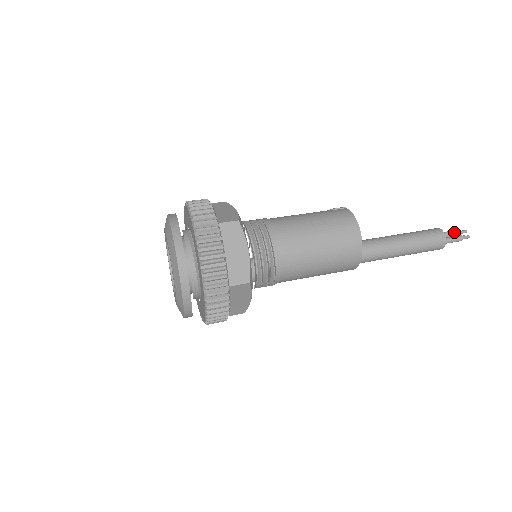
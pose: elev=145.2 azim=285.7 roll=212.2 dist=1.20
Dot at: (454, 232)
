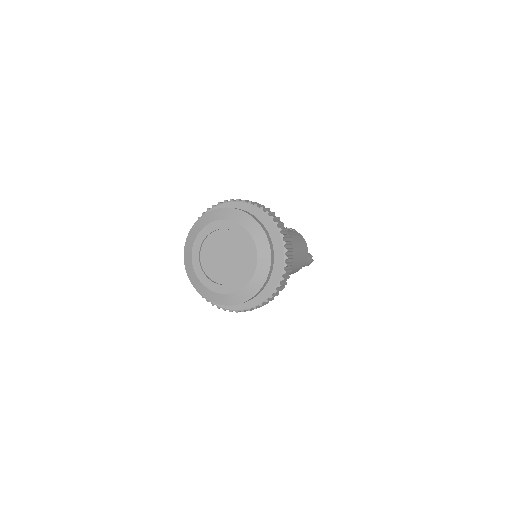
Dot at: occluded
